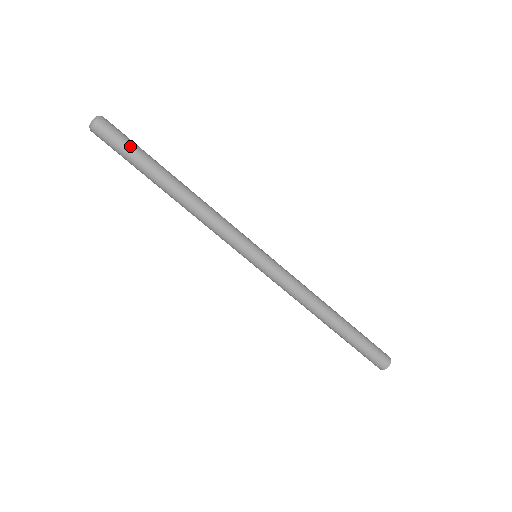
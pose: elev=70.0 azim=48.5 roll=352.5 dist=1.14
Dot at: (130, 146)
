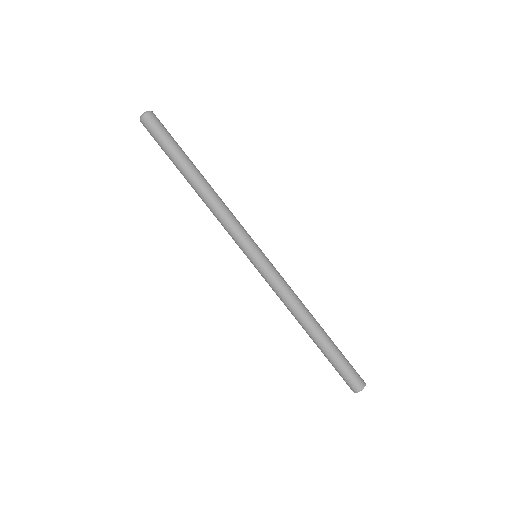
Dot at: (167, 140)
